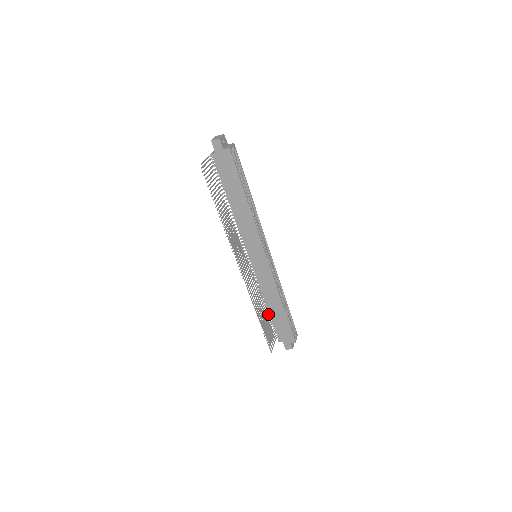
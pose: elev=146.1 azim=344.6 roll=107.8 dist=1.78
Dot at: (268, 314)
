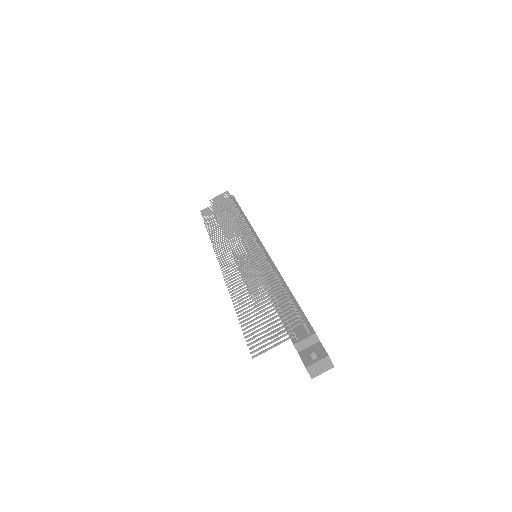
Dot at: occluded
